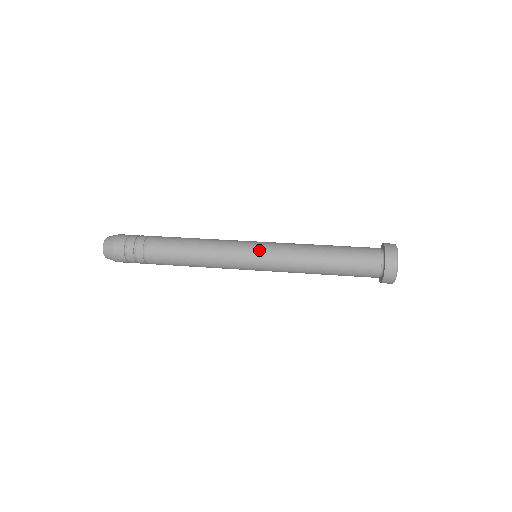
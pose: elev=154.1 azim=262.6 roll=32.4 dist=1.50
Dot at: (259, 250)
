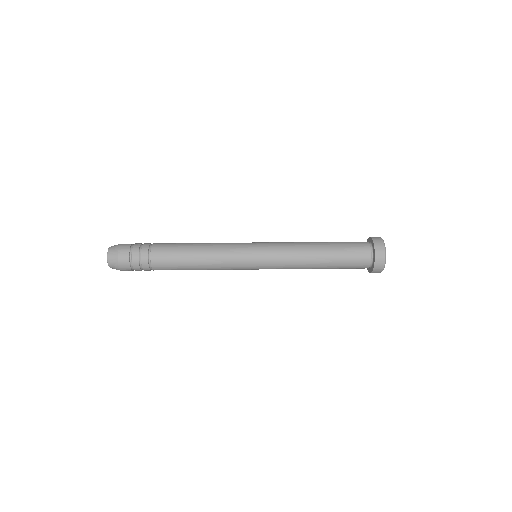
Dot at: (260, 261)
